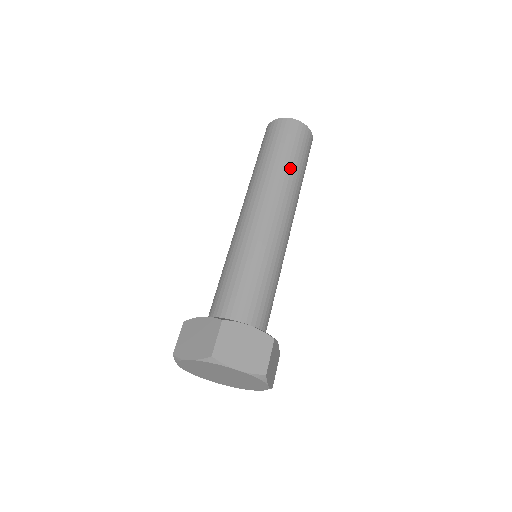
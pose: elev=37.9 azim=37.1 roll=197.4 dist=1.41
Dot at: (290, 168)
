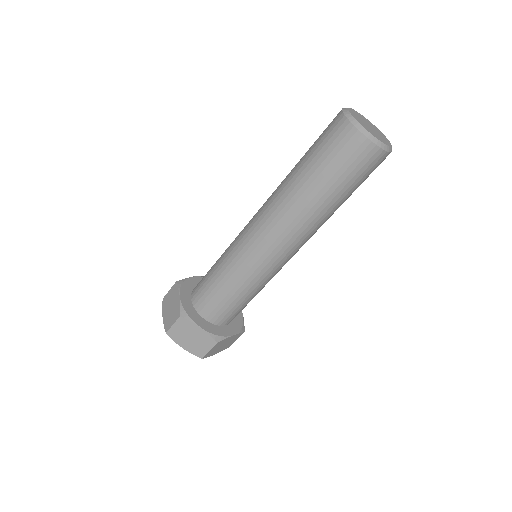
Dot at: (317, 199)
